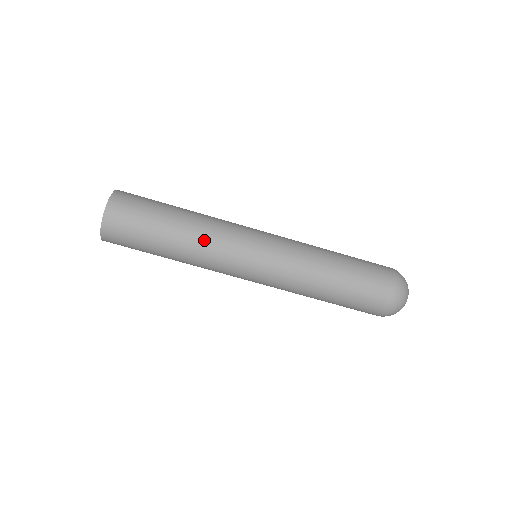
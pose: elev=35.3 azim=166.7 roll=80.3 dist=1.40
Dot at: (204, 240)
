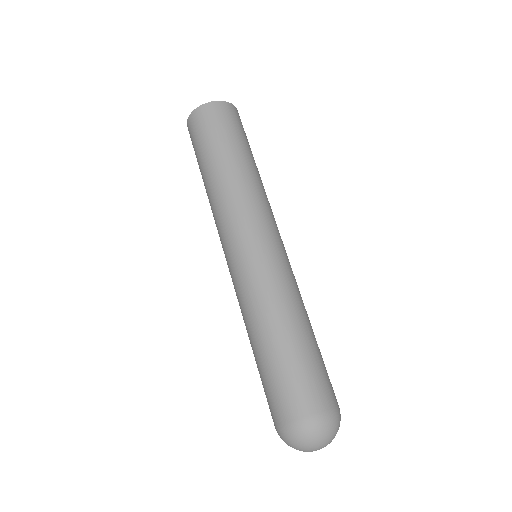
Dot at: (259, 188)
